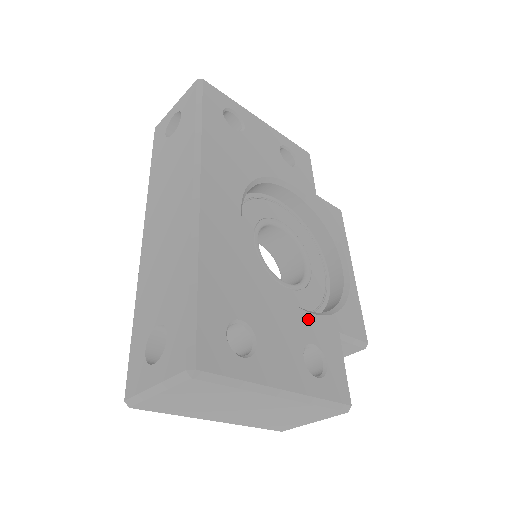
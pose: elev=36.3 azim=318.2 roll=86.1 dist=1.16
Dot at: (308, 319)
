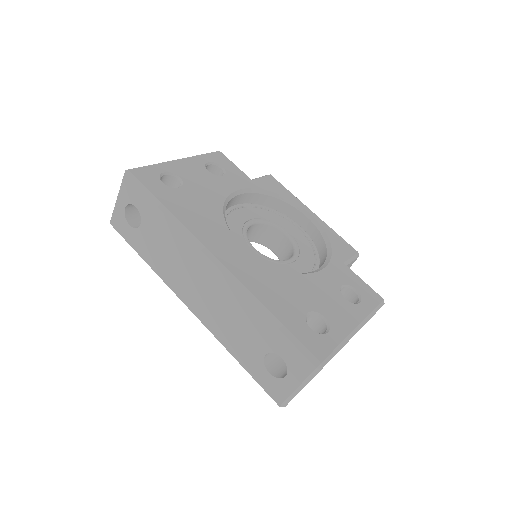
Dot at: (327, 273)
